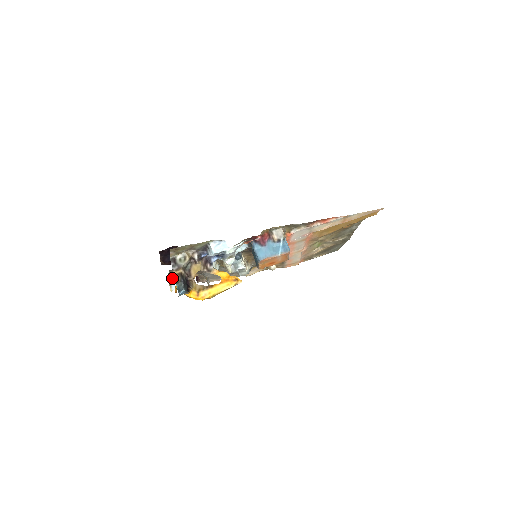
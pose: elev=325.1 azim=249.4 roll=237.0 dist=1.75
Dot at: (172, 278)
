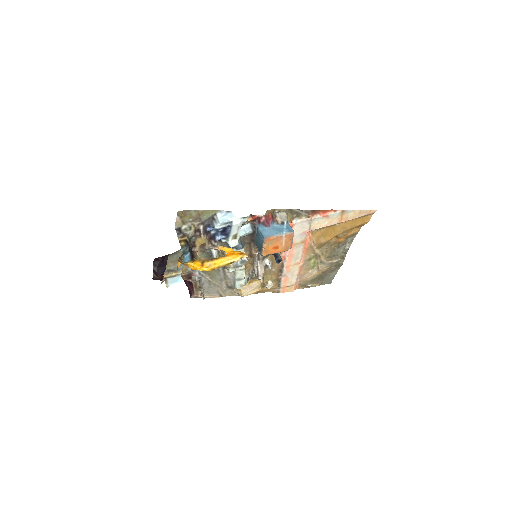
Dot at: (168, 275)
